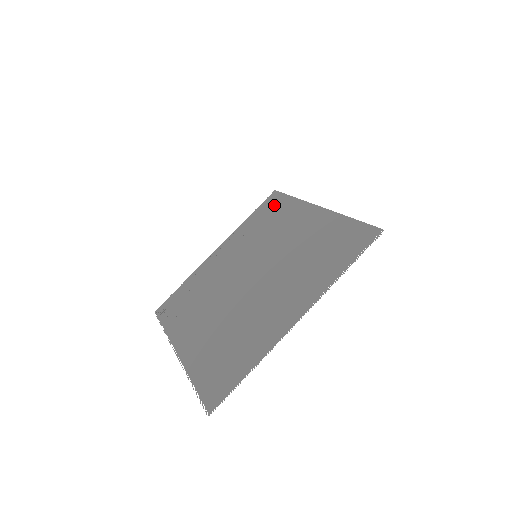
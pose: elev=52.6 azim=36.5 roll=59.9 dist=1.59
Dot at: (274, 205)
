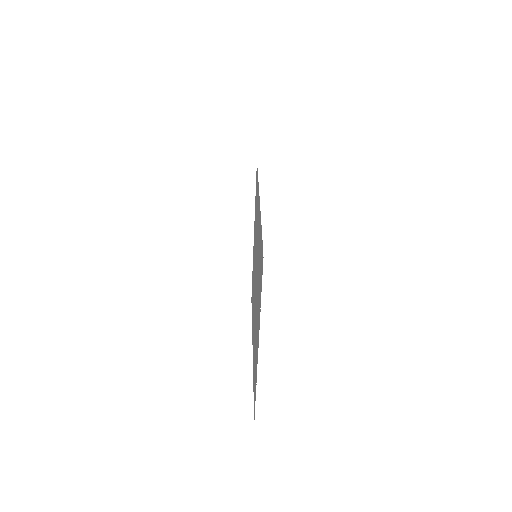
Dot at: occluded
